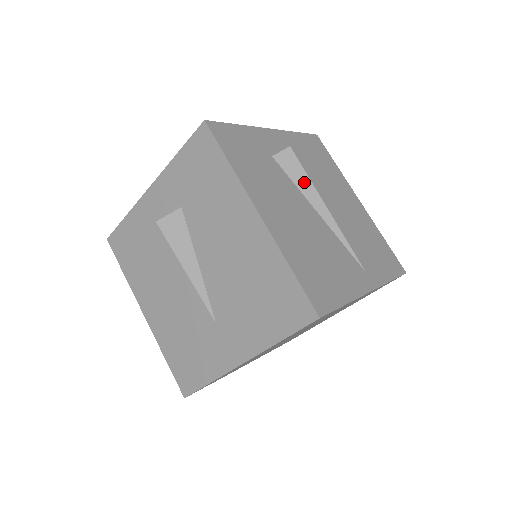
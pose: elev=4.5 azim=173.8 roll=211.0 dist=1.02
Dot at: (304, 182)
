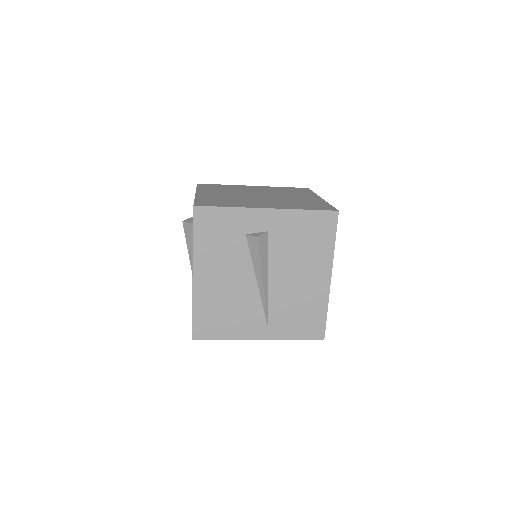
Dot at: (257, 261)
